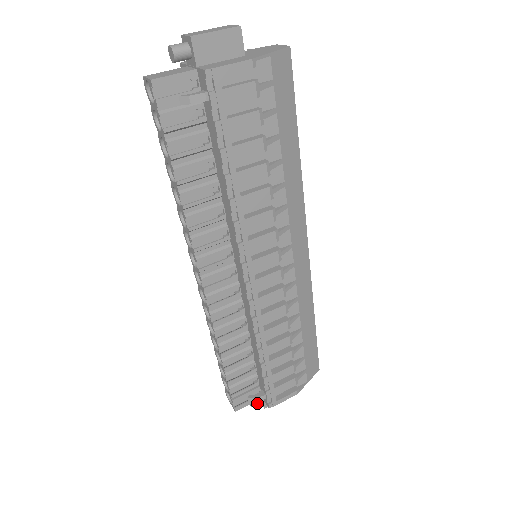
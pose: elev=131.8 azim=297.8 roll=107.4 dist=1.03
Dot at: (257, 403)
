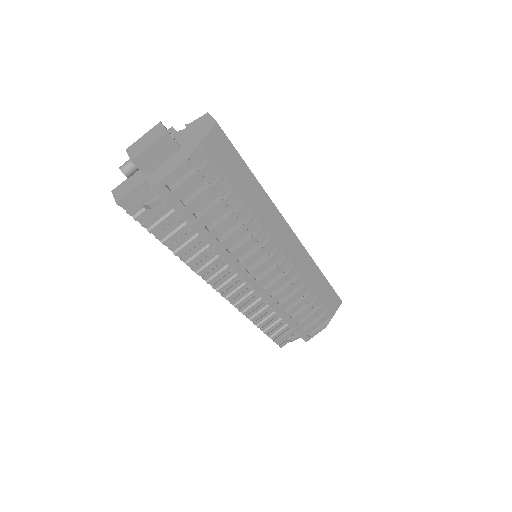
Dot at: occluded
